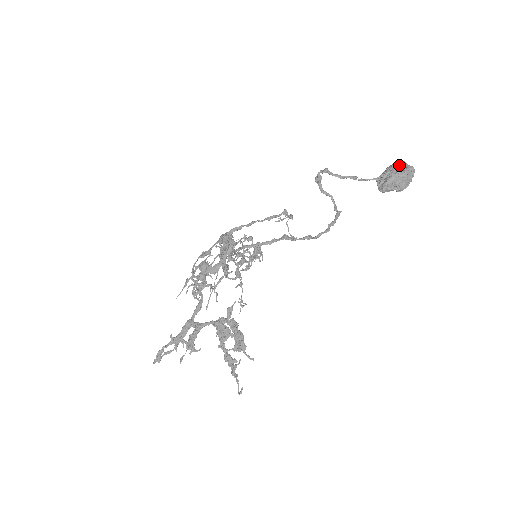
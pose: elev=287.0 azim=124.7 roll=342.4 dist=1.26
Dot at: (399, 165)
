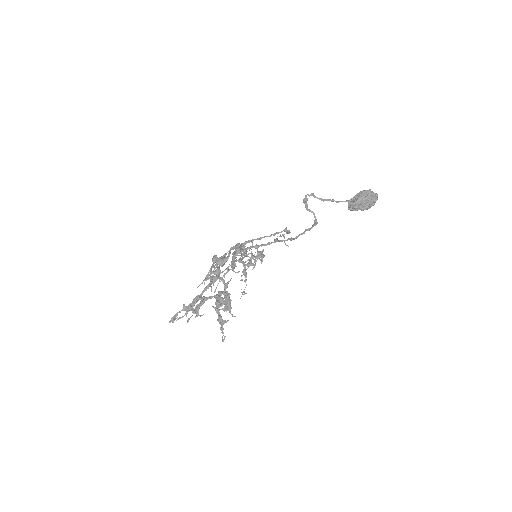
Dot at: (366, 192)
